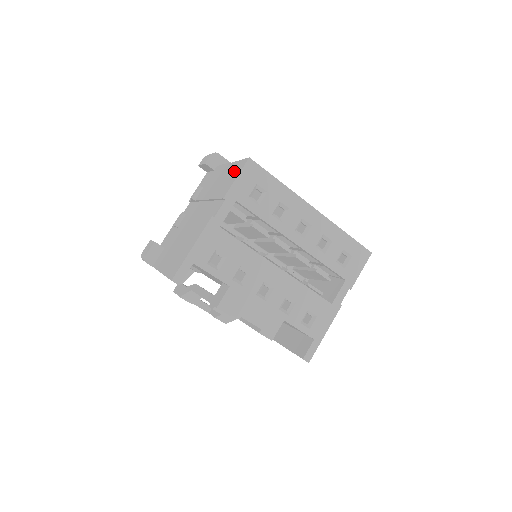
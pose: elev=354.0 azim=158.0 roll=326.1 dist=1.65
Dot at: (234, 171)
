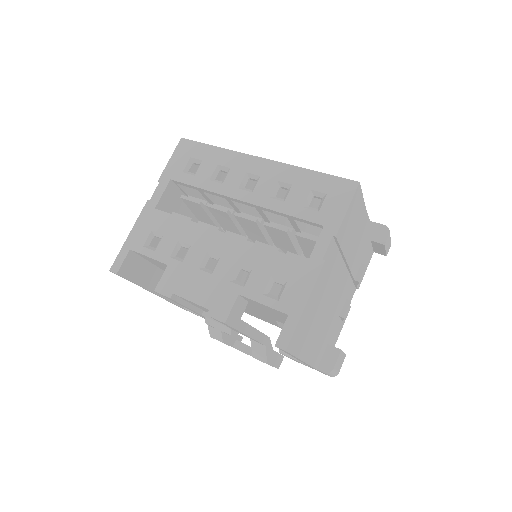
Dot at: occluded
